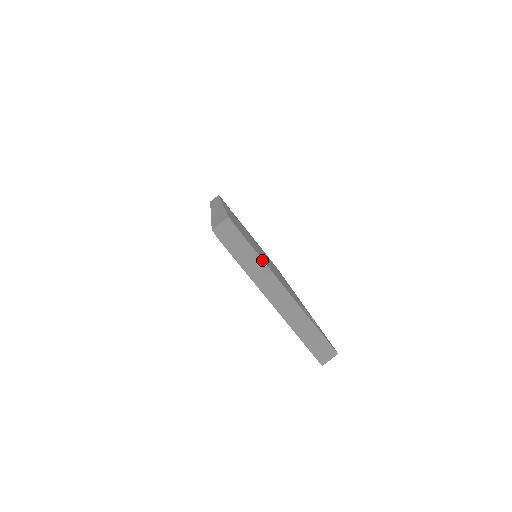
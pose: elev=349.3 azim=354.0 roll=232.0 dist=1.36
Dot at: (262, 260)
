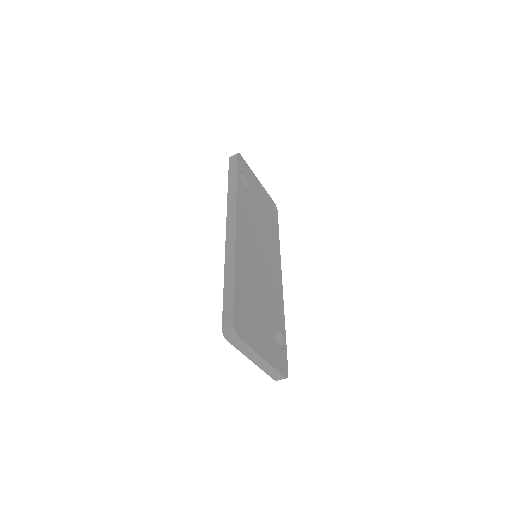
Dot at: (251, 348)
